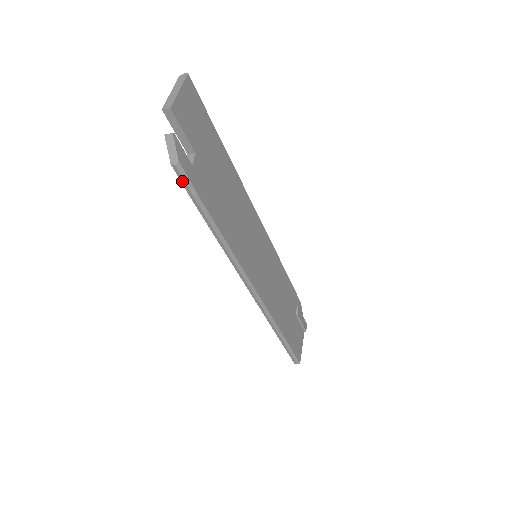
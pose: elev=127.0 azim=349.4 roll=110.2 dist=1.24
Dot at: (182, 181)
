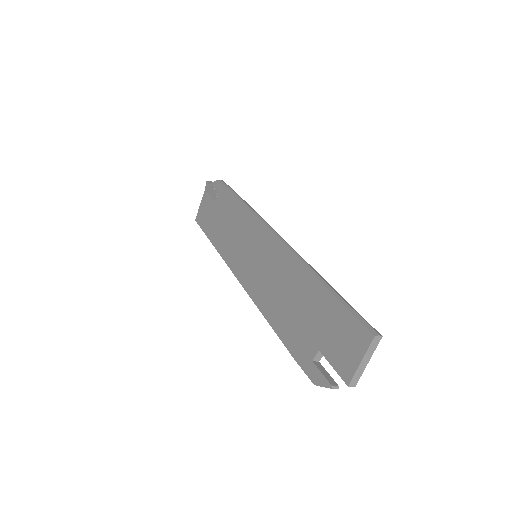
Dot at: (305, 372)
